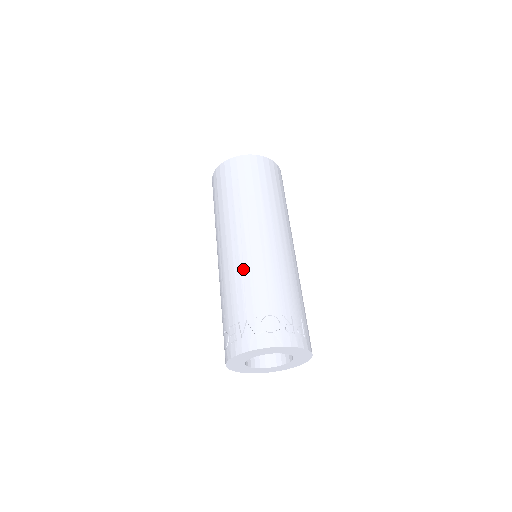
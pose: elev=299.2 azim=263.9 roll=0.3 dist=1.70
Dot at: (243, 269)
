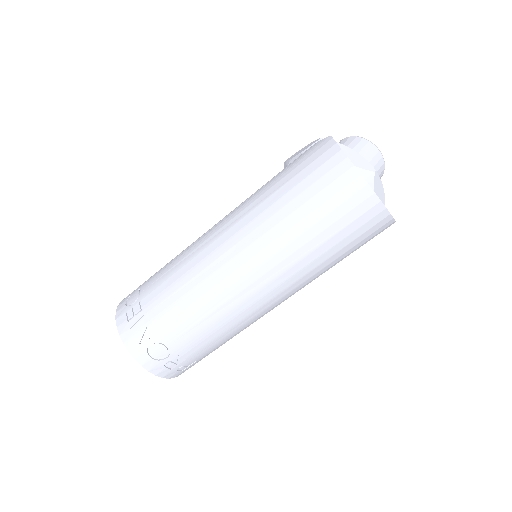
Dot at: (199, 289)
